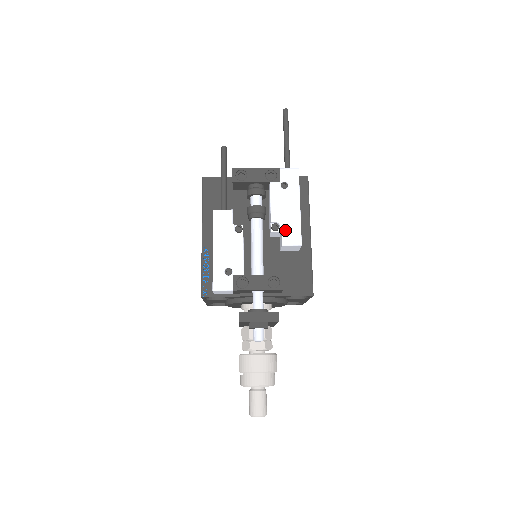
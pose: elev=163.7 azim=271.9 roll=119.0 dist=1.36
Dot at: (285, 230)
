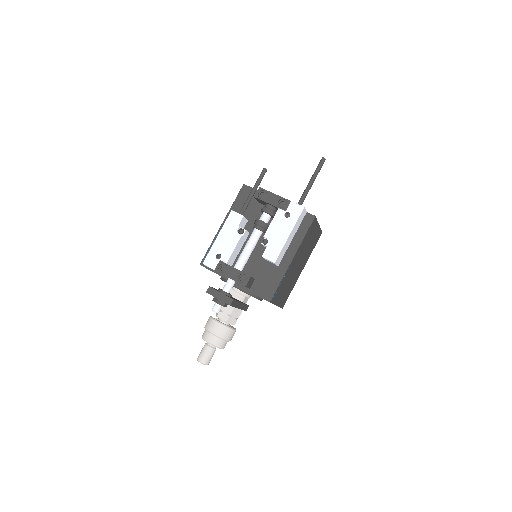
Dot at: (270, 247)
